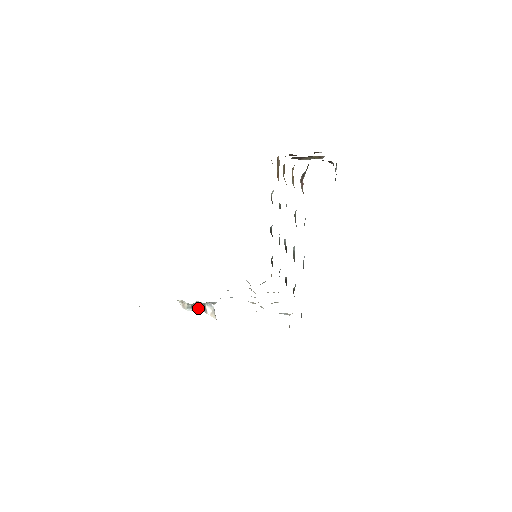
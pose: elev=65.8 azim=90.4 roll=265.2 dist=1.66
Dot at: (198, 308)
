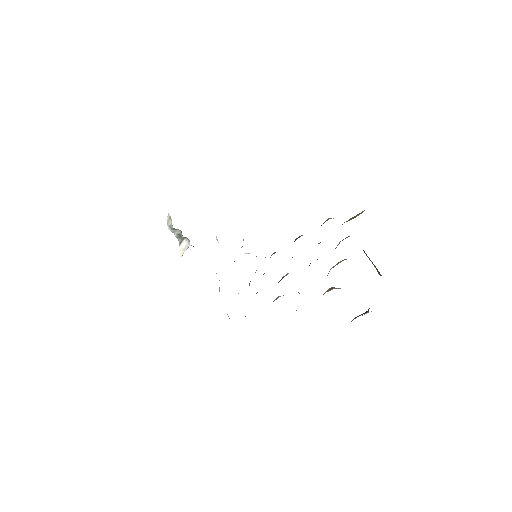
Dot at: (177, 234)
